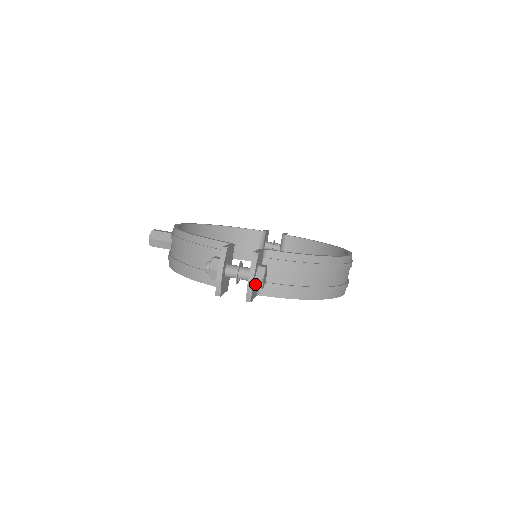
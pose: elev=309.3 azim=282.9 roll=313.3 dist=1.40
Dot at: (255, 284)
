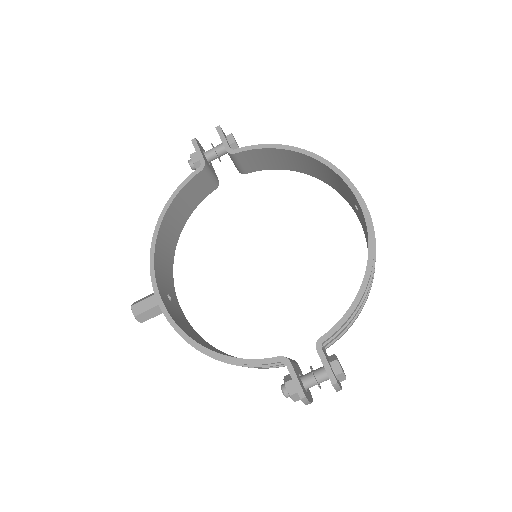
Dot at: occluded
